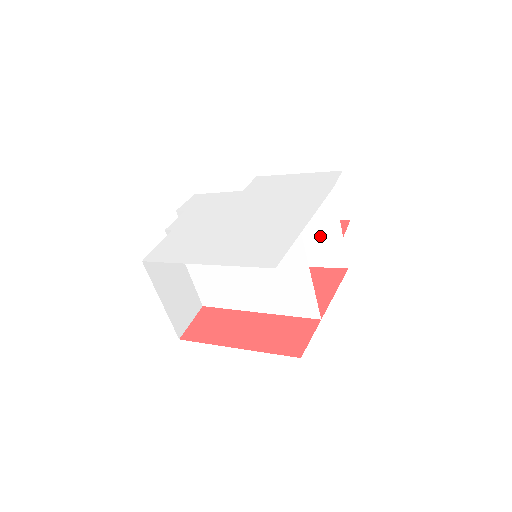
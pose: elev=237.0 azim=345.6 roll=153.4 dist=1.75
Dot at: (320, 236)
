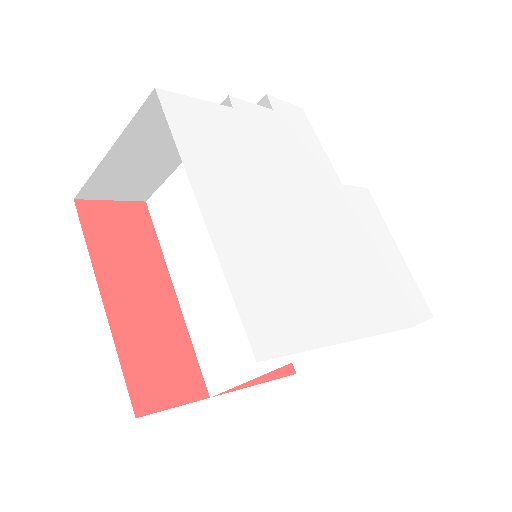
Dot at: occluded
